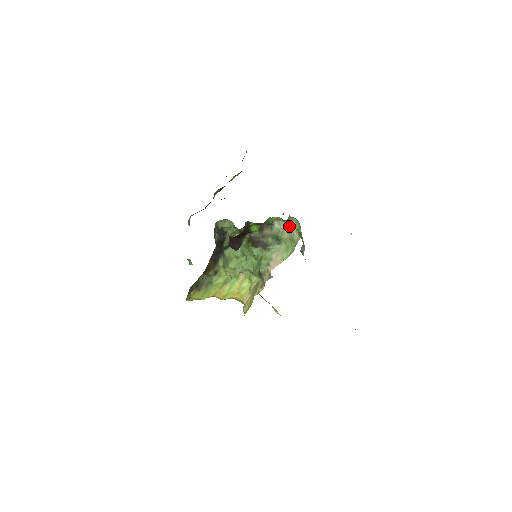
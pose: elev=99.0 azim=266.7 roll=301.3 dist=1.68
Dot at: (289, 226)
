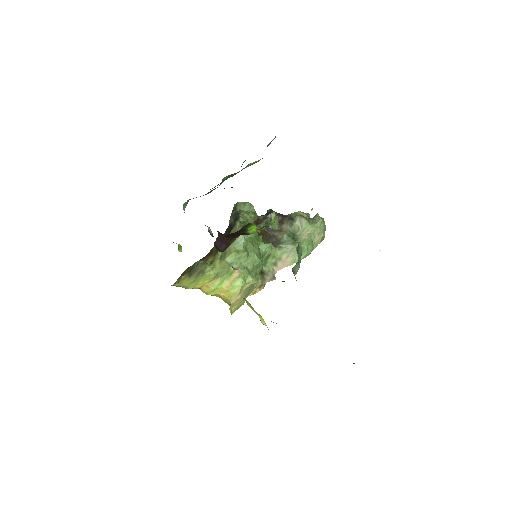
Dot at: (311, 226)
